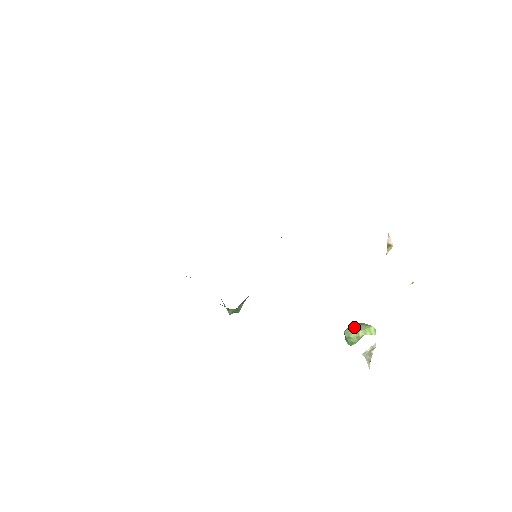
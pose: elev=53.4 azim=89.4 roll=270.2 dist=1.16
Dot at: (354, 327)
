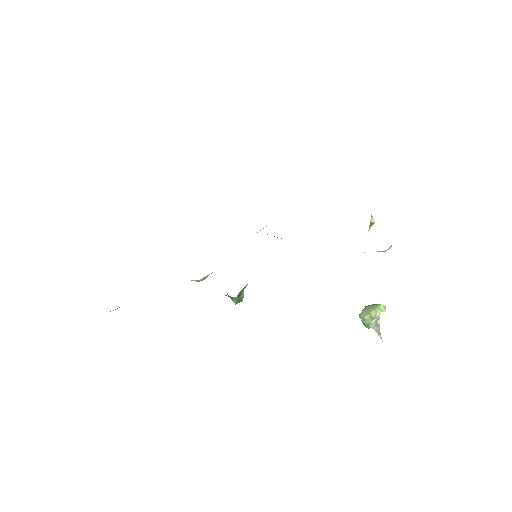
Dot at: (366, 309)
